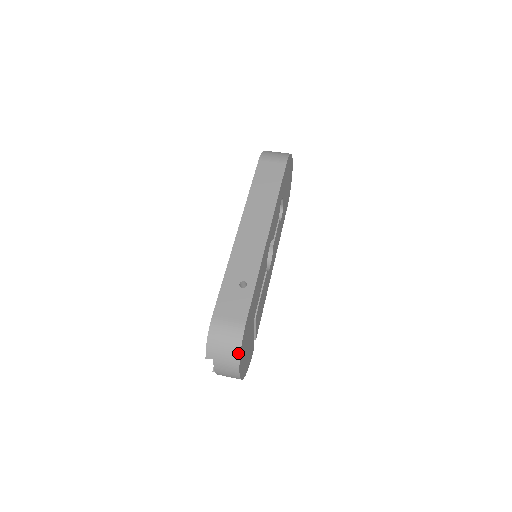
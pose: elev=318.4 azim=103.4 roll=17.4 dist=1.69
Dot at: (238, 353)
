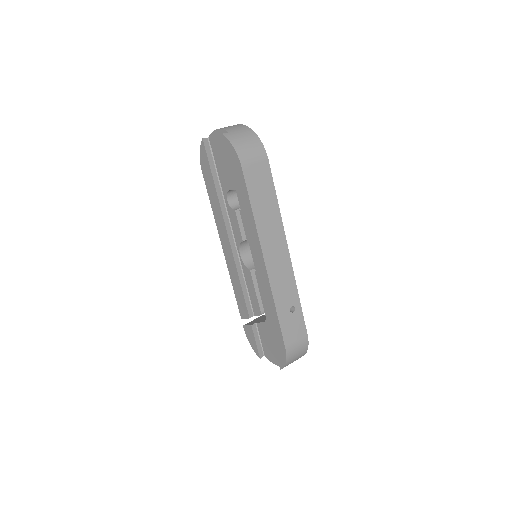
Dot at: occluded
